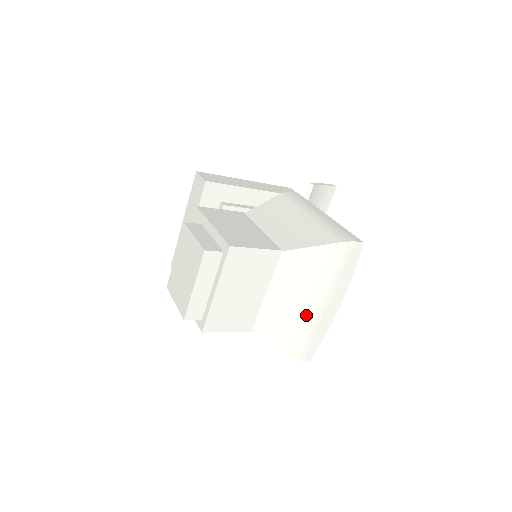
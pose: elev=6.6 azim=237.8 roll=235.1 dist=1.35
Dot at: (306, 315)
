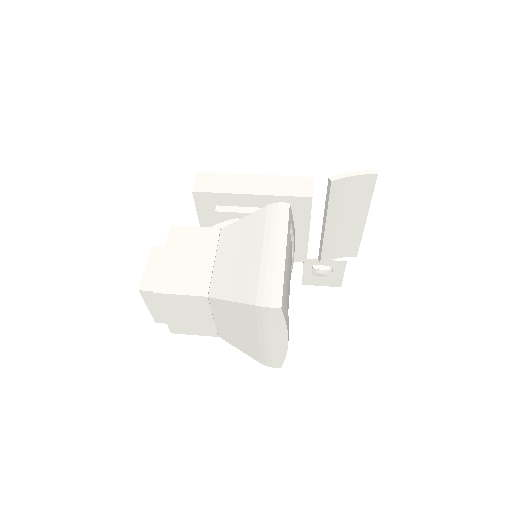
Dot at: (255, 342)
